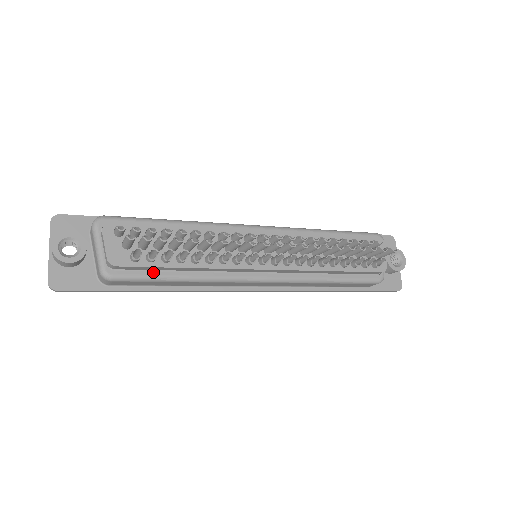
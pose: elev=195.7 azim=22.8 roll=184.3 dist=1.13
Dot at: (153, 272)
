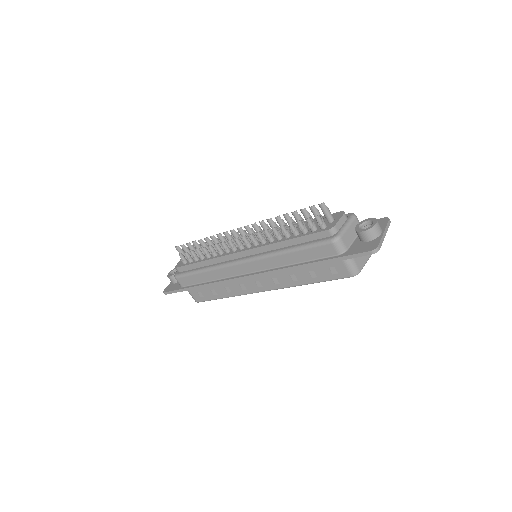
Dot at: (192, 270)
